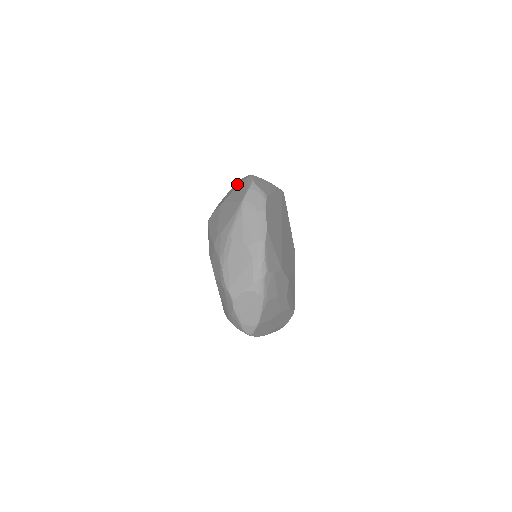
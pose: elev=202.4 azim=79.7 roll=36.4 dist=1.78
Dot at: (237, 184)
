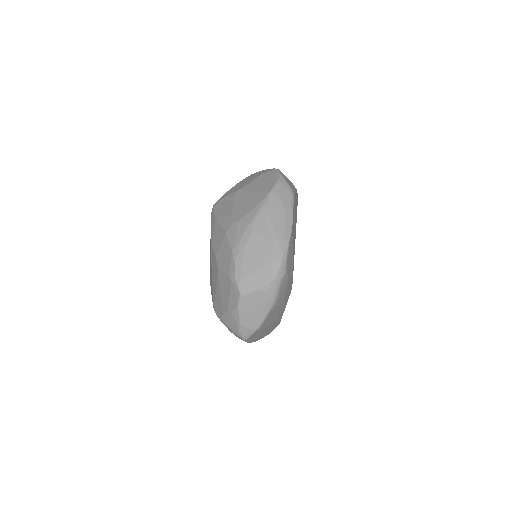
Dot at: (256, 175)
